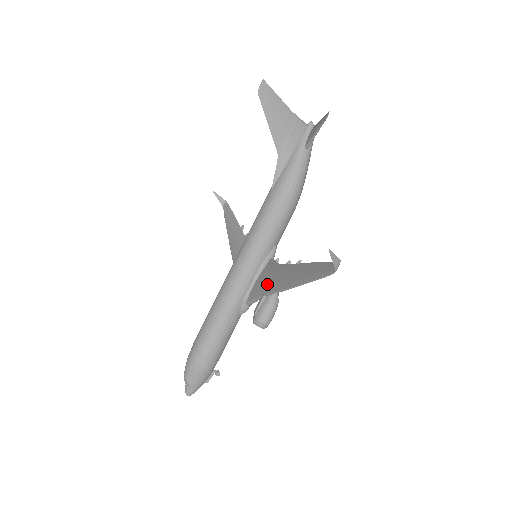
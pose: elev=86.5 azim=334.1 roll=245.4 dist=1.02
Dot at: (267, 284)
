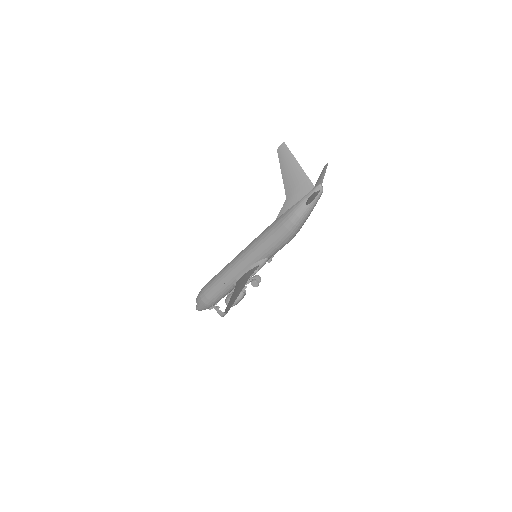
Dot at: (239, 283)
